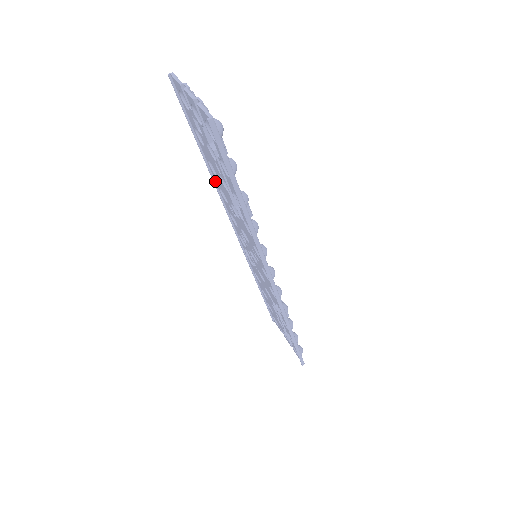
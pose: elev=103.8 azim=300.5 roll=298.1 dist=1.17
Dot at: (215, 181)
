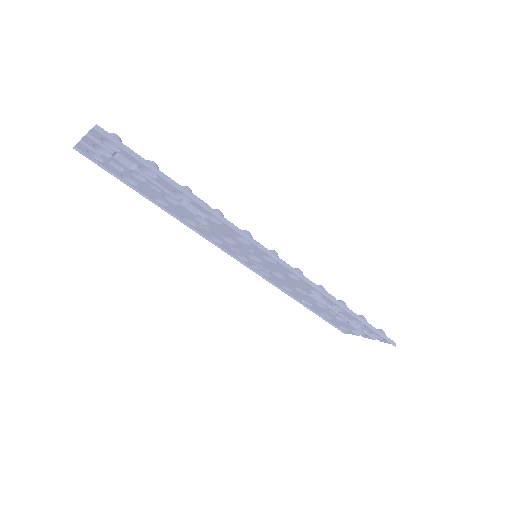
Dot at: (176, 217)
